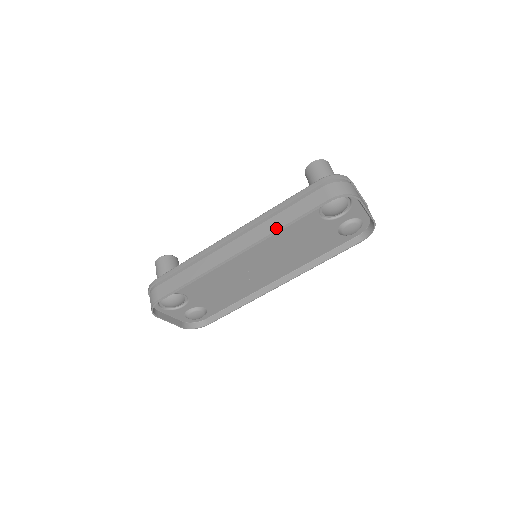
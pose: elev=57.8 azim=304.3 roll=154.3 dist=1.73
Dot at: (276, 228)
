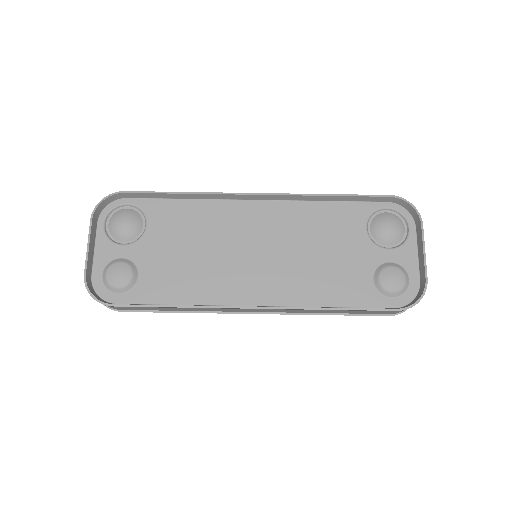
Dot at: (316, 195)
